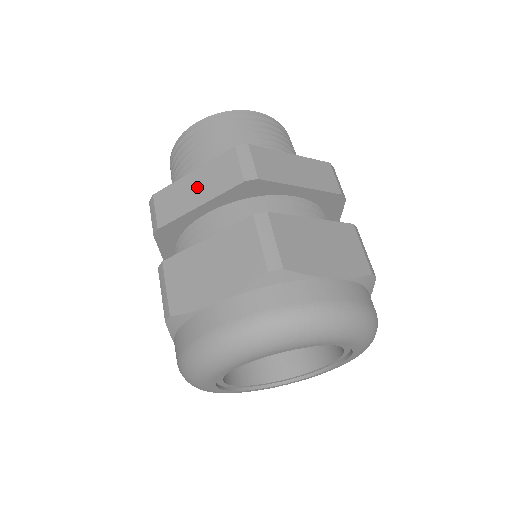
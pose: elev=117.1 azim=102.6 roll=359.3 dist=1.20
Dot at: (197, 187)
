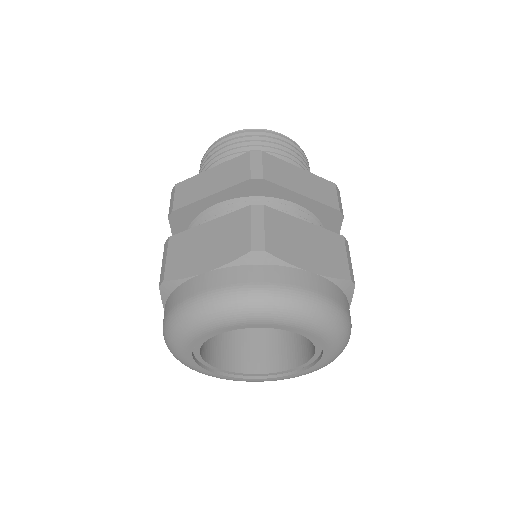
Dot at: (212, 180)
